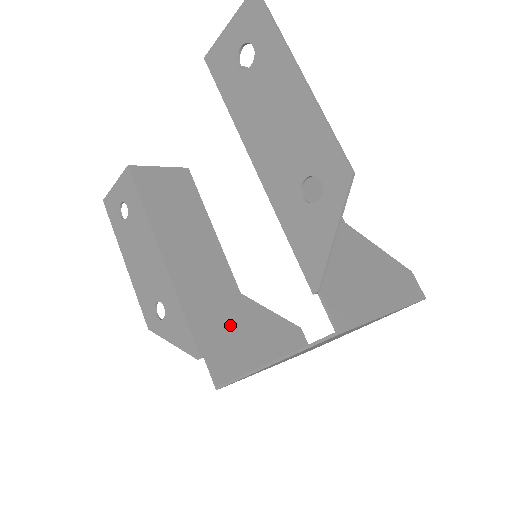
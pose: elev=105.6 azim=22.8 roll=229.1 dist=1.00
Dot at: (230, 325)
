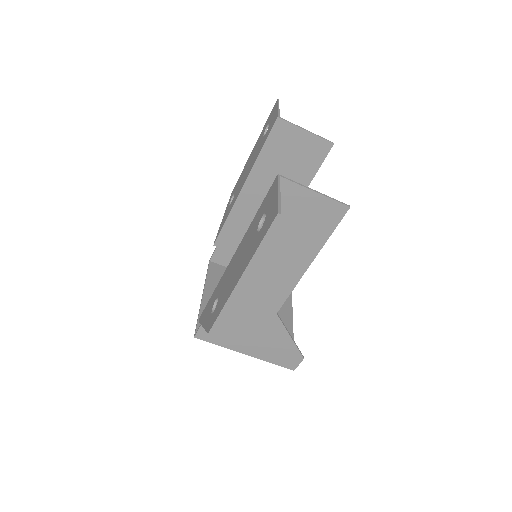
Dot at: occluded
